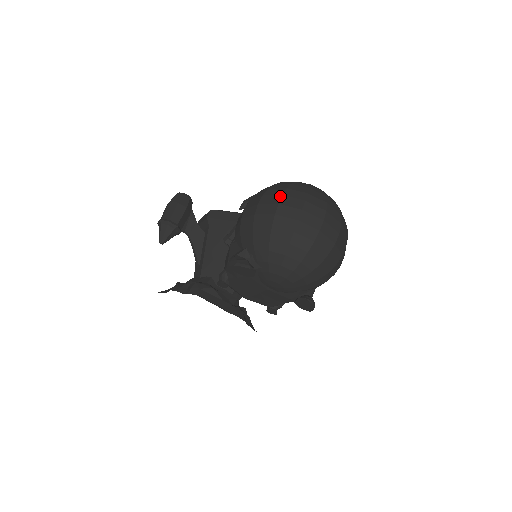
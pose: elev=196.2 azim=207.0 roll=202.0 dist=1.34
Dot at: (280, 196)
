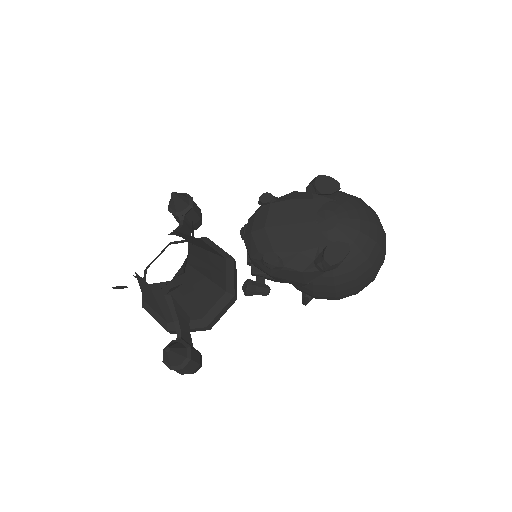
Dot at: occluded
